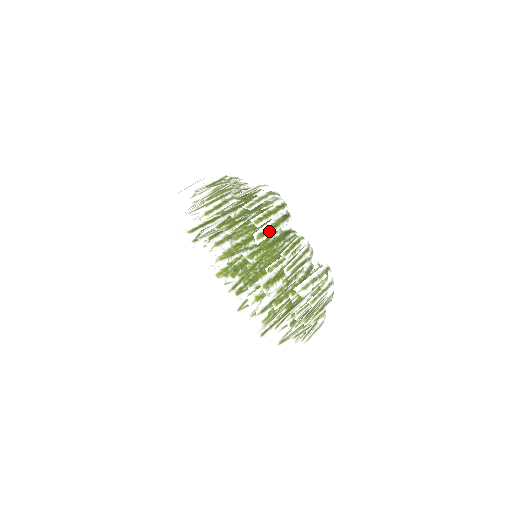
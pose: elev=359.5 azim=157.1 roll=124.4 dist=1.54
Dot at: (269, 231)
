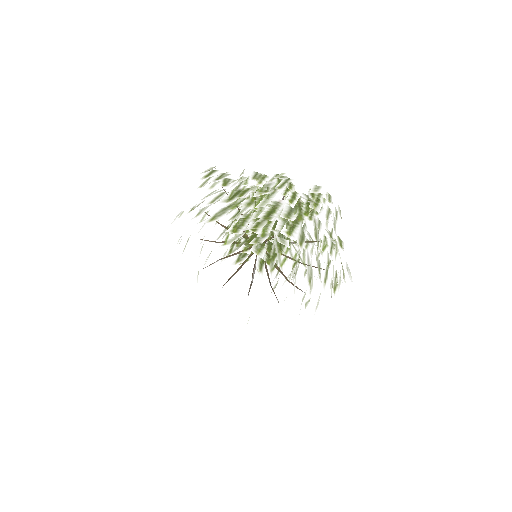
Dot at: (335, 225)
